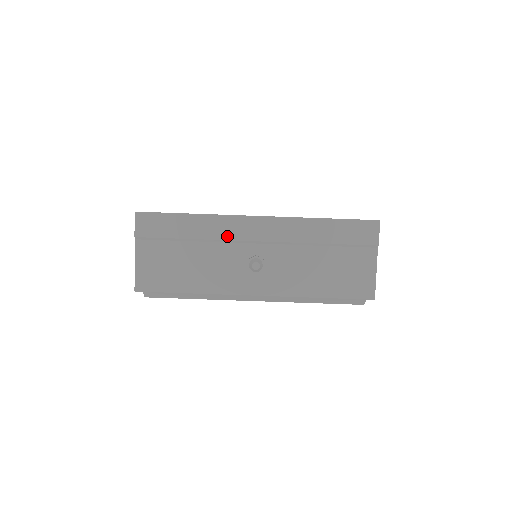
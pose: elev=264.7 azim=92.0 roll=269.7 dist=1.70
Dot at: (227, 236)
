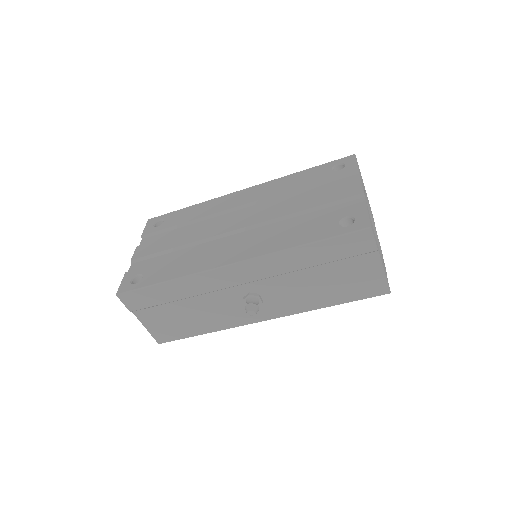
Dot at: (212, 288)
